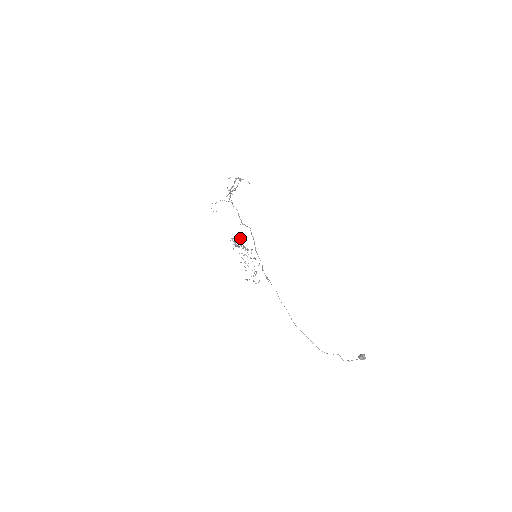
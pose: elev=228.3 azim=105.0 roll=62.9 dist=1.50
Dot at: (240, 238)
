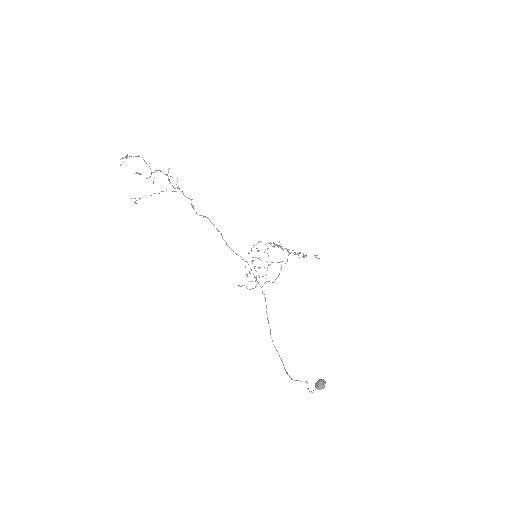
Dot at: occluded
